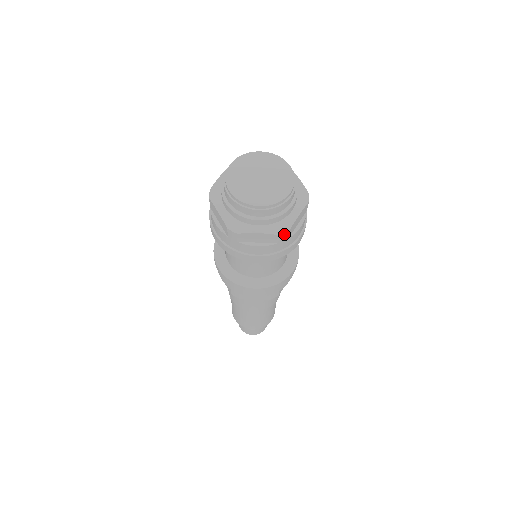
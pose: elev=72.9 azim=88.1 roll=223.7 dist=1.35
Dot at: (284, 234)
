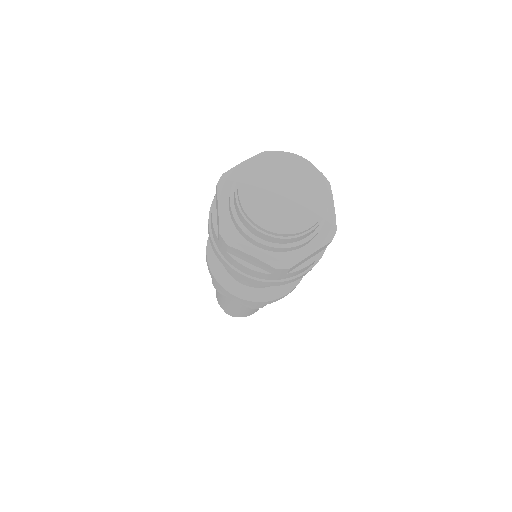
Dot at: (283, 269)
